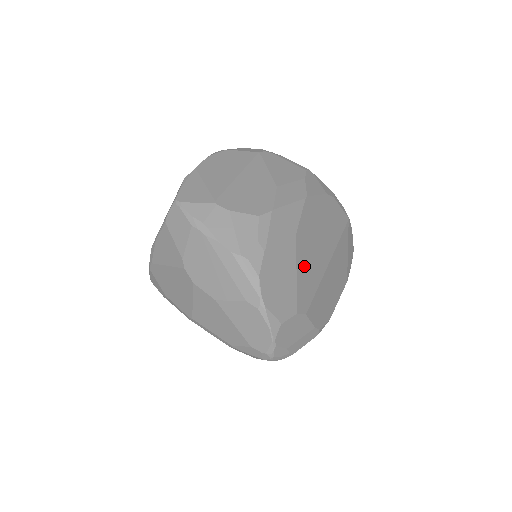
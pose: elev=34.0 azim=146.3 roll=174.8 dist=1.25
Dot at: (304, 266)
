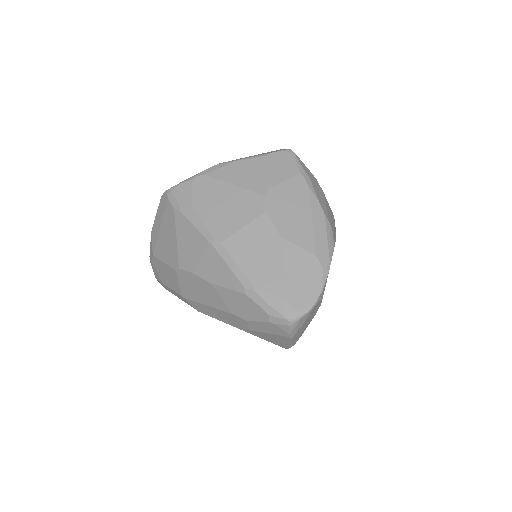
Dot at: occluded
